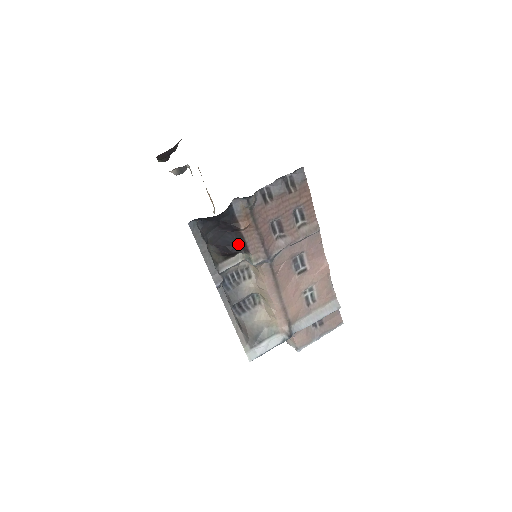
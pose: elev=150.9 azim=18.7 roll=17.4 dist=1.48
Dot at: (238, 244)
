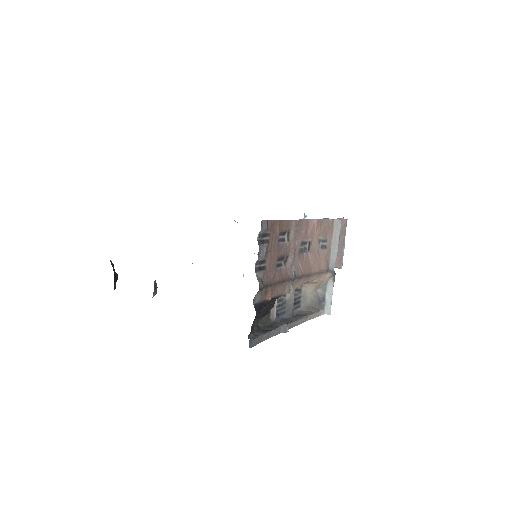
Dot at: (273, 302)
